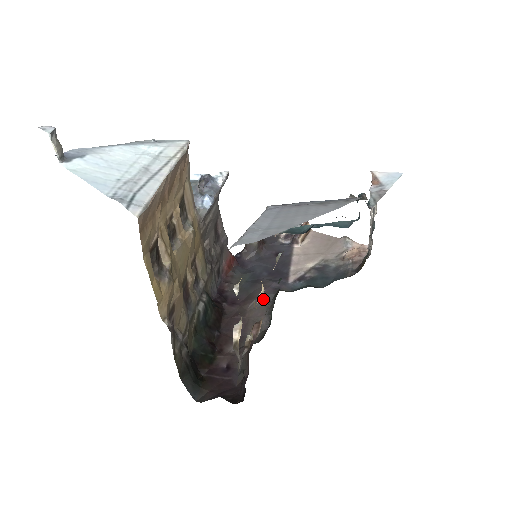
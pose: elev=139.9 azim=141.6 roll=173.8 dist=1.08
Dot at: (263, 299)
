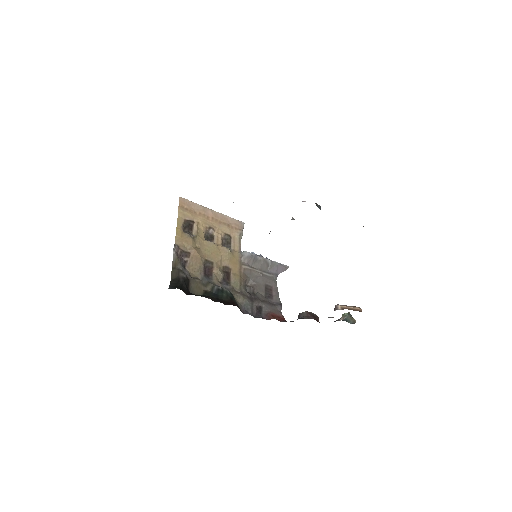
Dot at: occluded
